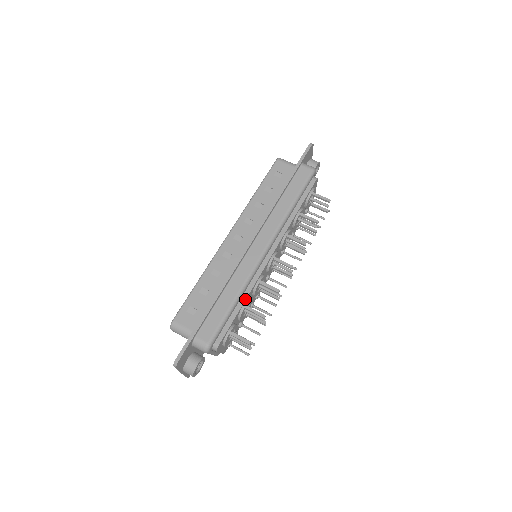
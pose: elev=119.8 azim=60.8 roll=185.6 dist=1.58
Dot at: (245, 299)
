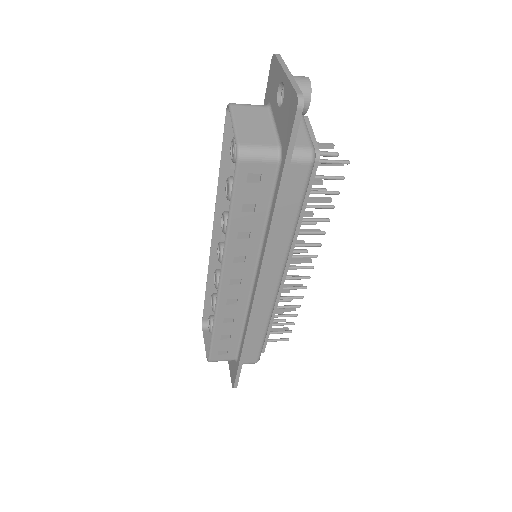
Dot at: occluded
